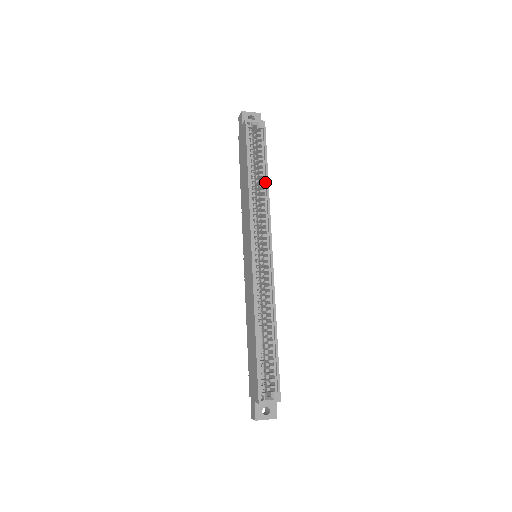
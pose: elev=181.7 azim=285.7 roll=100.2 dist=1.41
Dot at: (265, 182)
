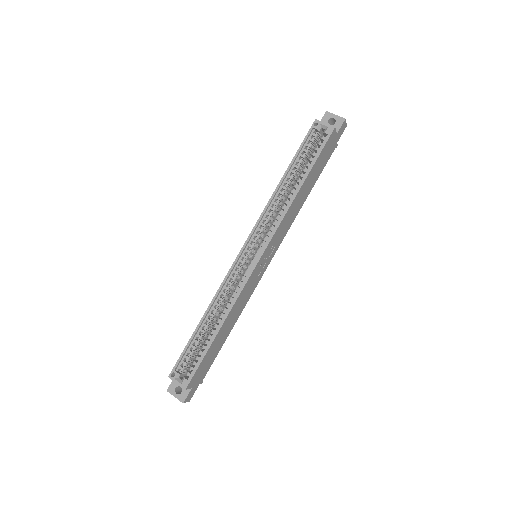
Dot at: (297, 189)
